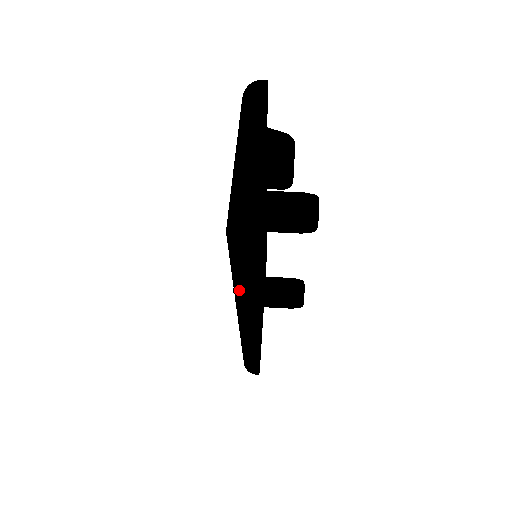
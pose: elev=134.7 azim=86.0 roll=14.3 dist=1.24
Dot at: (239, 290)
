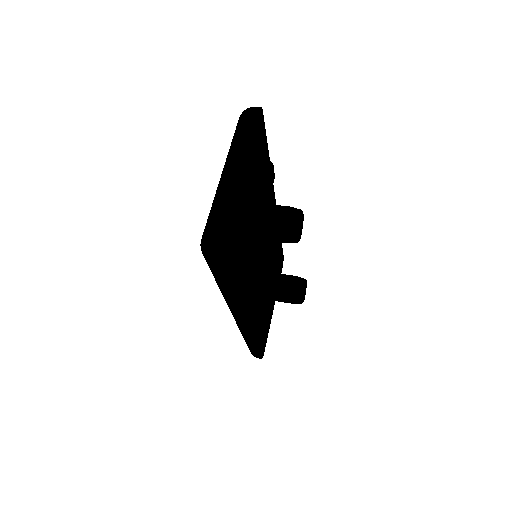
Dot at: (221, 290)
